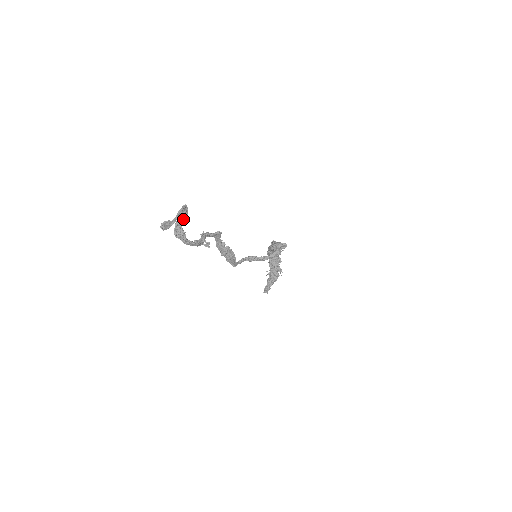
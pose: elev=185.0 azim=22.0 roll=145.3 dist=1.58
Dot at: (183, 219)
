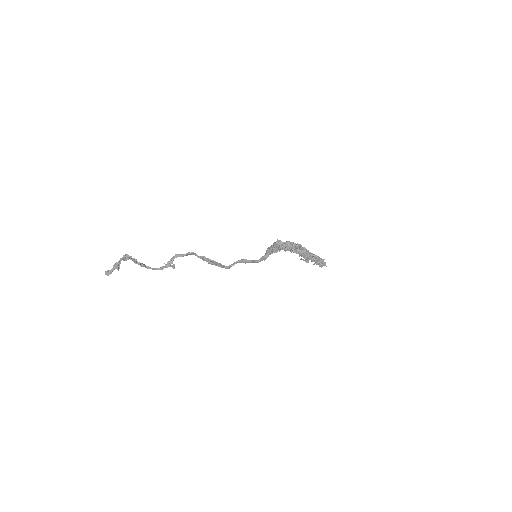
Dot at: (133, 260)
